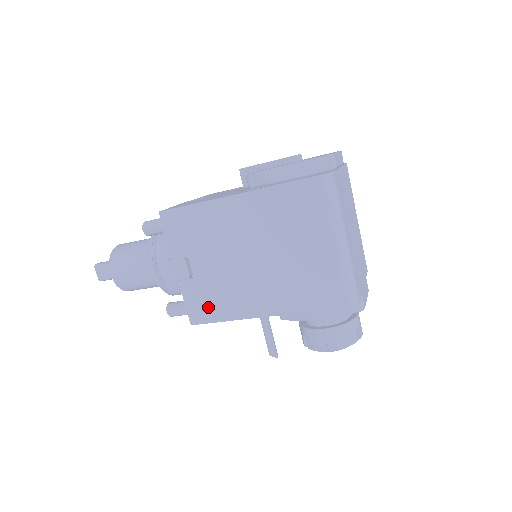
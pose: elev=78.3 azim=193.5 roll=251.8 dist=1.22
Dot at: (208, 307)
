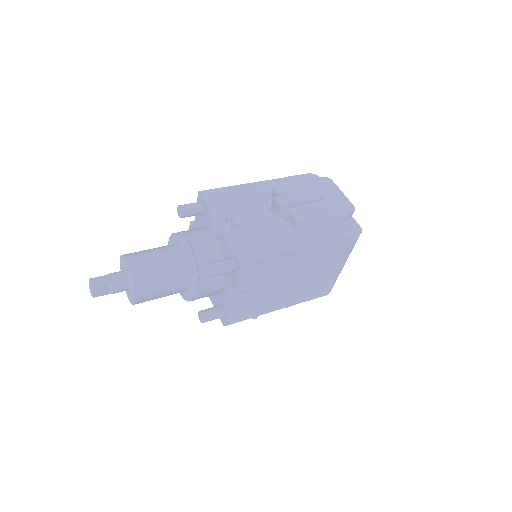
Dot at: (244, 314)
